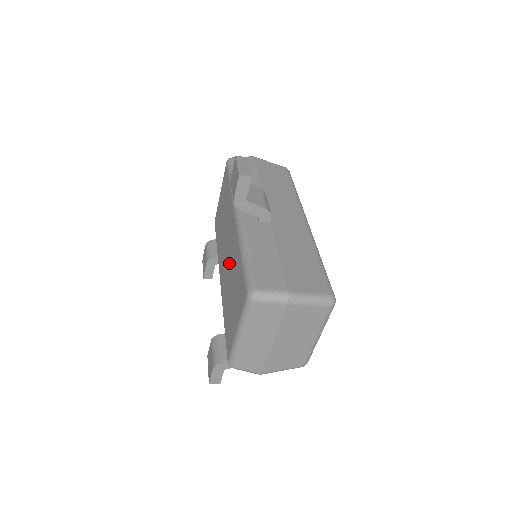
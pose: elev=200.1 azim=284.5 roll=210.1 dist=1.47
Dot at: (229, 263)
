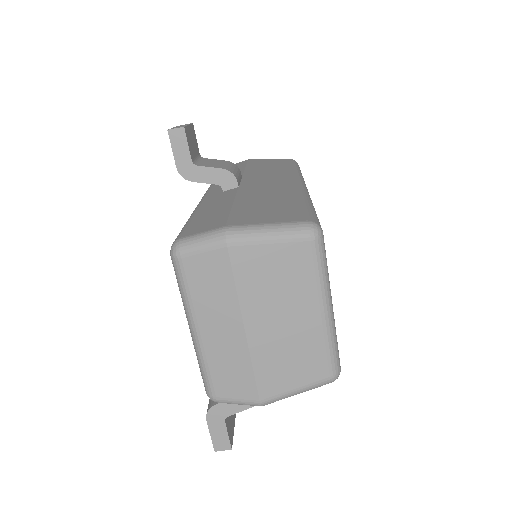
Dot at: occluded
